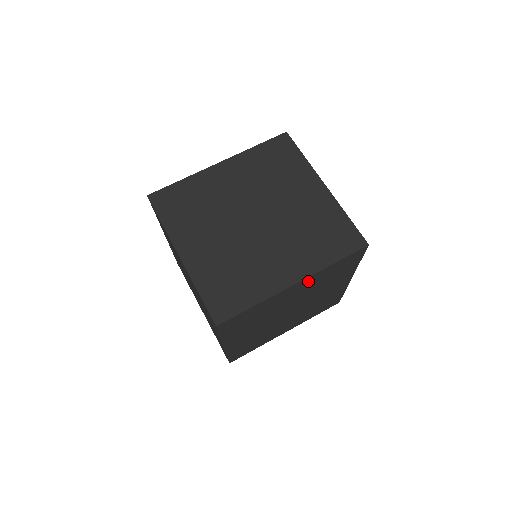
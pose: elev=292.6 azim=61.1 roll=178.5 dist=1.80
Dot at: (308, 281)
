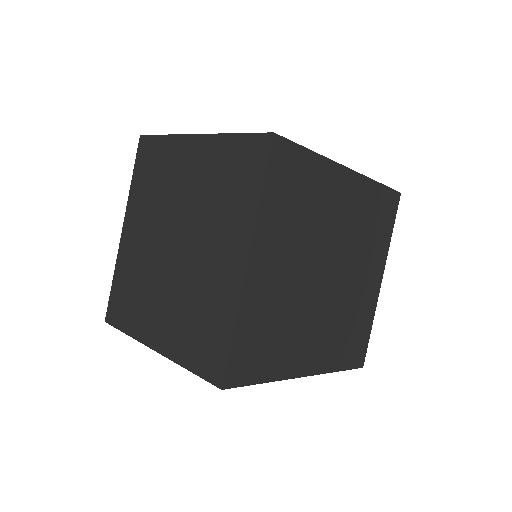
Dot at: (266, 241)
